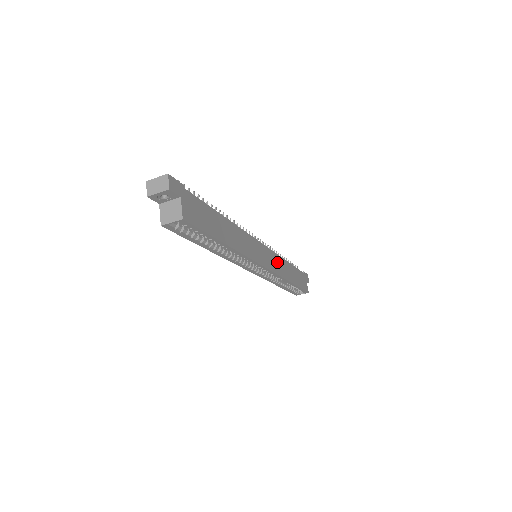
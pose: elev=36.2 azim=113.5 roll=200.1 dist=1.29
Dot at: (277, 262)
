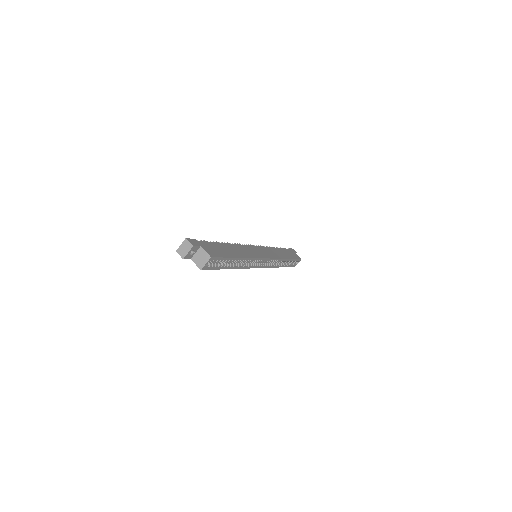
Dot at: (270, 252)
